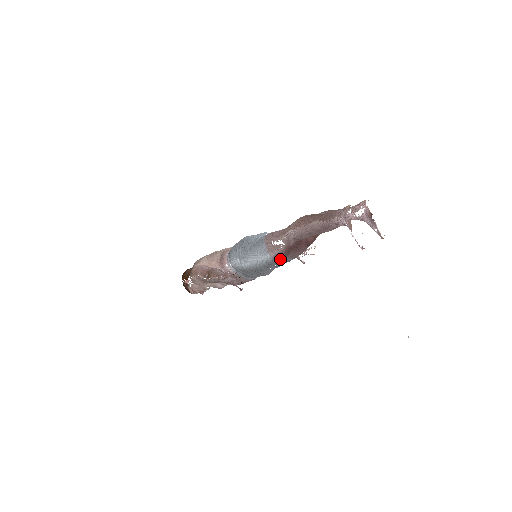
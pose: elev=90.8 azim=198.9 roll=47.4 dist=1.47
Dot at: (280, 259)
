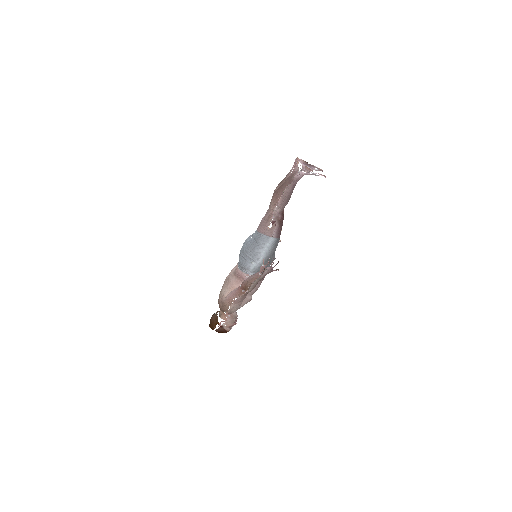
Dot at: occluded
